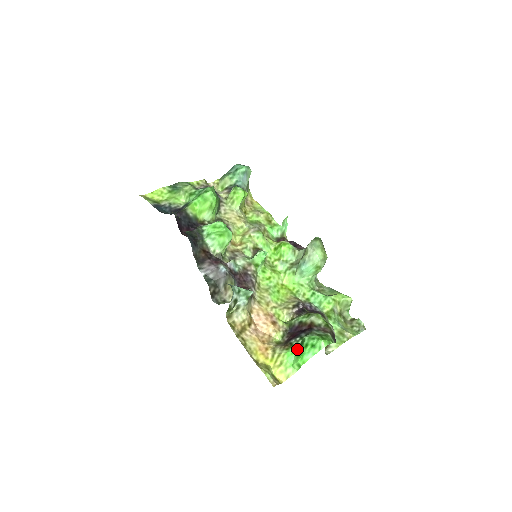
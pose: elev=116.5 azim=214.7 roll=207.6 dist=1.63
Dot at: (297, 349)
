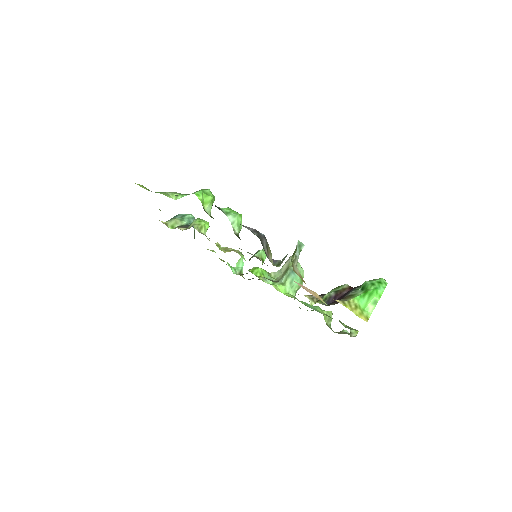
Dot at: (363, 292)
